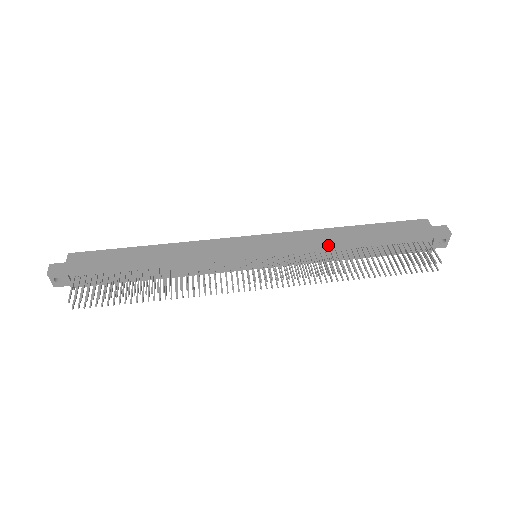
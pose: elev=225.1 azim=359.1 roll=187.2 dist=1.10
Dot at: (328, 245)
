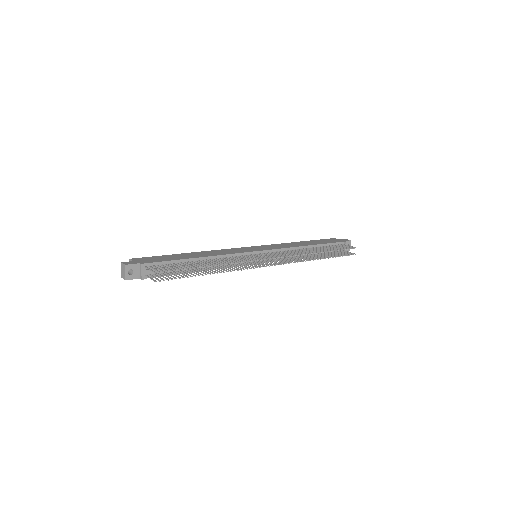
Dot at: (295, 246)
